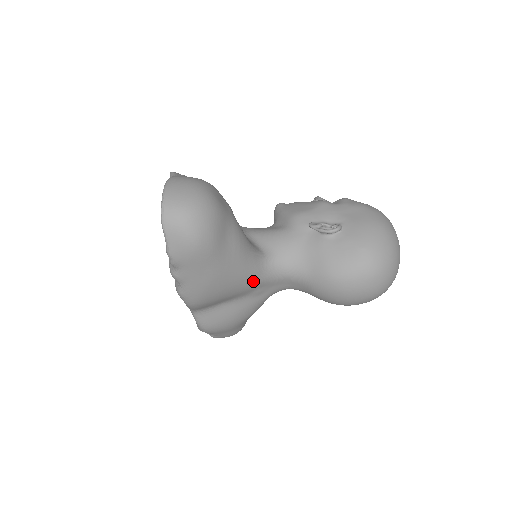
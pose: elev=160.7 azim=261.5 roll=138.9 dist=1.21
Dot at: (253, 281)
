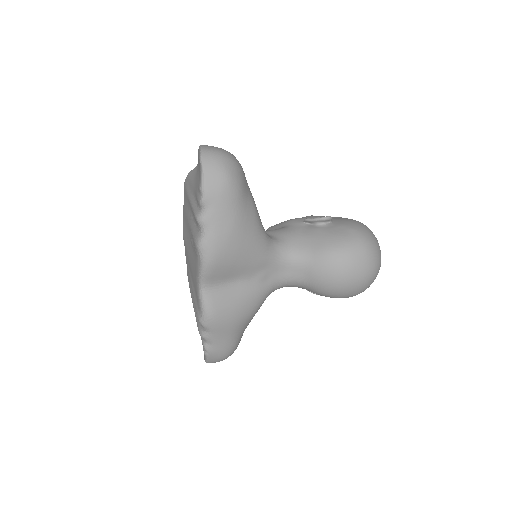
Dot at: (262, 253)
